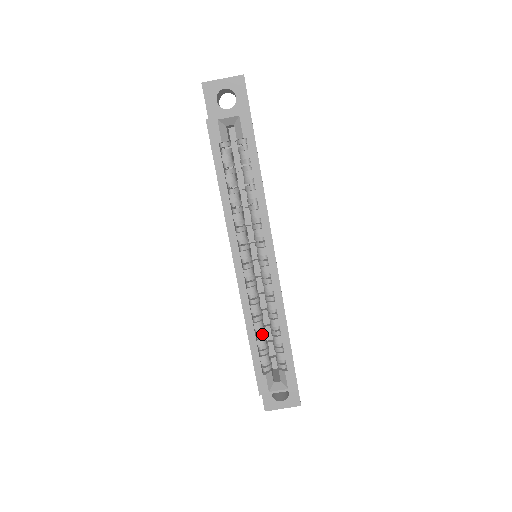
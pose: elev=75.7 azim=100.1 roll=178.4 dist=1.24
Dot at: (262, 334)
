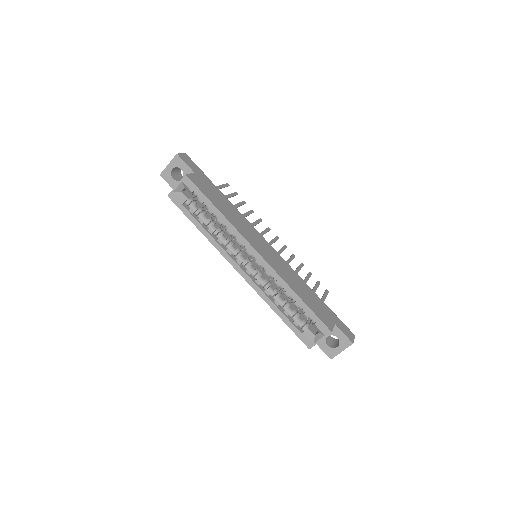
Dot at: (286, 306)
